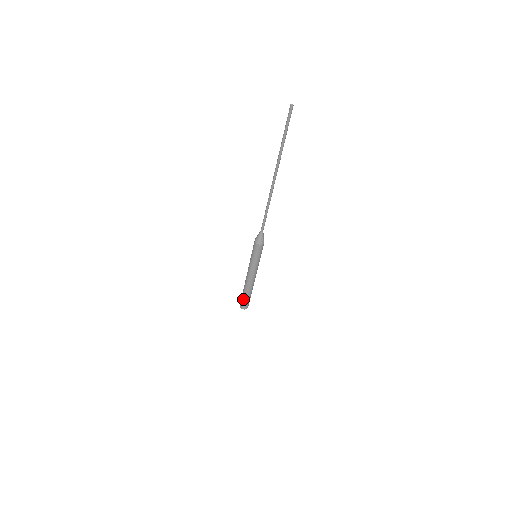
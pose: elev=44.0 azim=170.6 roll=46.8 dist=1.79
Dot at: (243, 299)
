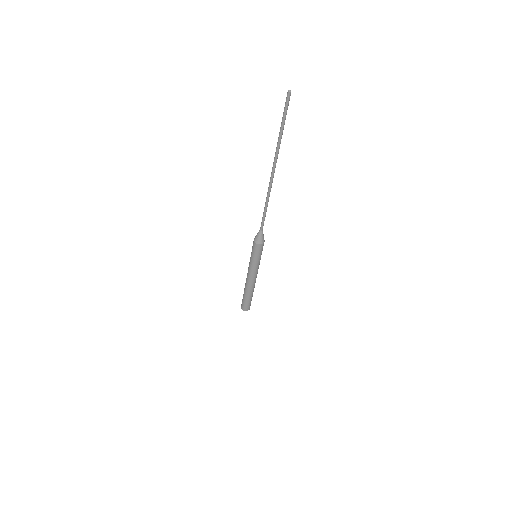
Dot at: (247, 302)
